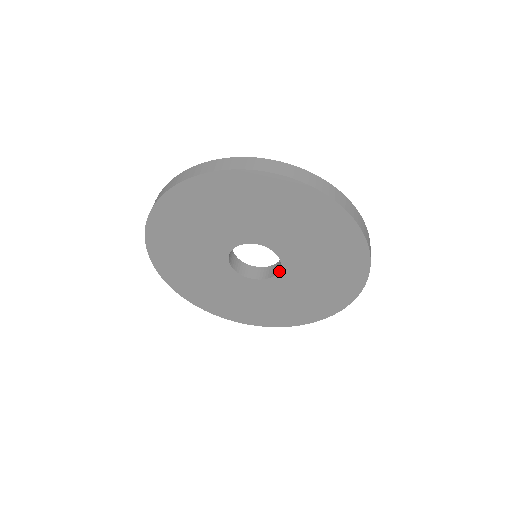
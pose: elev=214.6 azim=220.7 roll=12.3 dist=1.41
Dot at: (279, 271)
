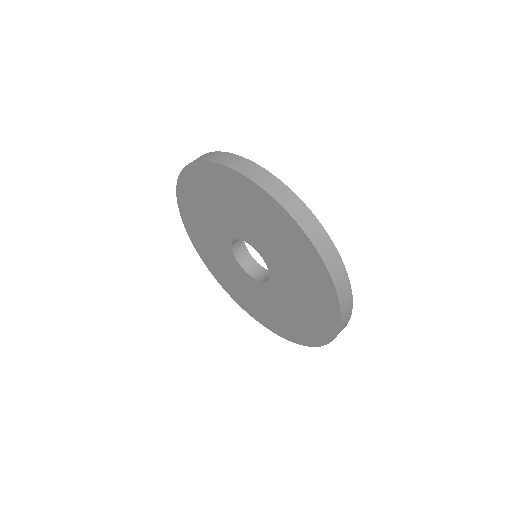
Dot at: (269, 278)
